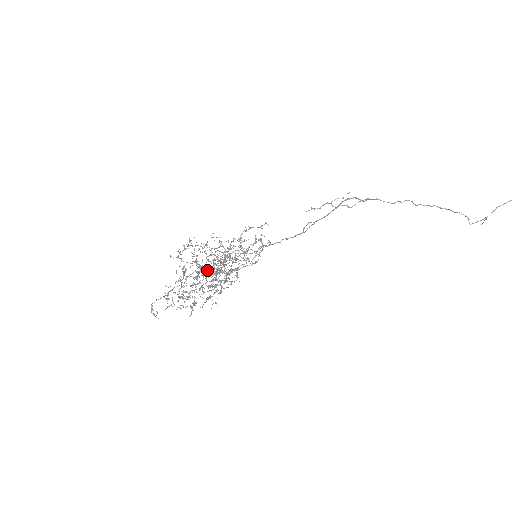
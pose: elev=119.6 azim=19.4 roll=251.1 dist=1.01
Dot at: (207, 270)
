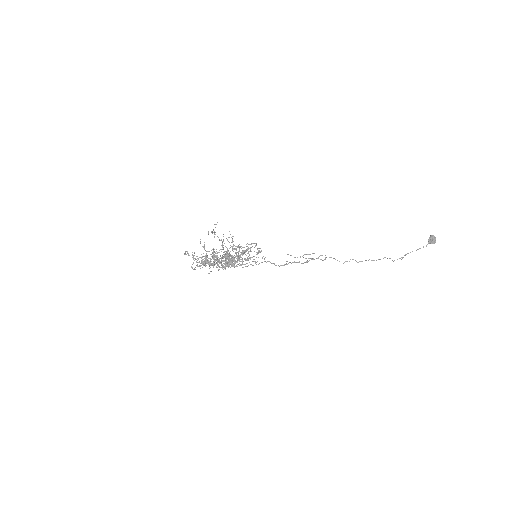
Dot at: (222, 258)
